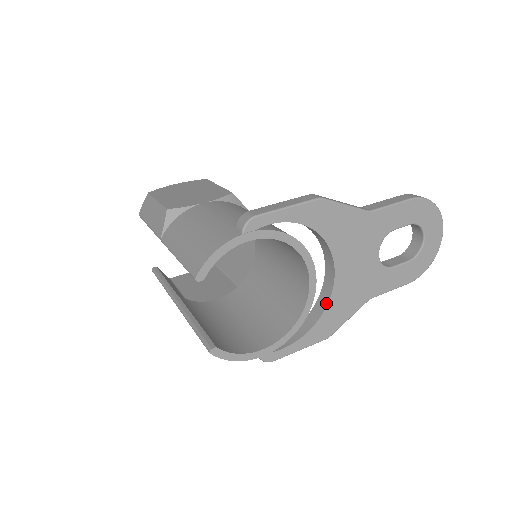
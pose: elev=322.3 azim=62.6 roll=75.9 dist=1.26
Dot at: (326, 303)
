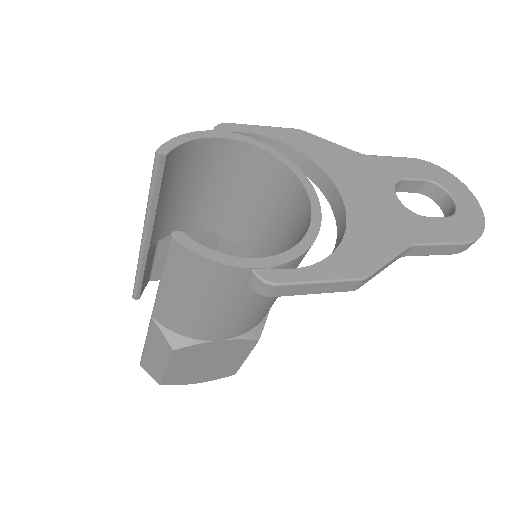
Dot at: (343, 232)
